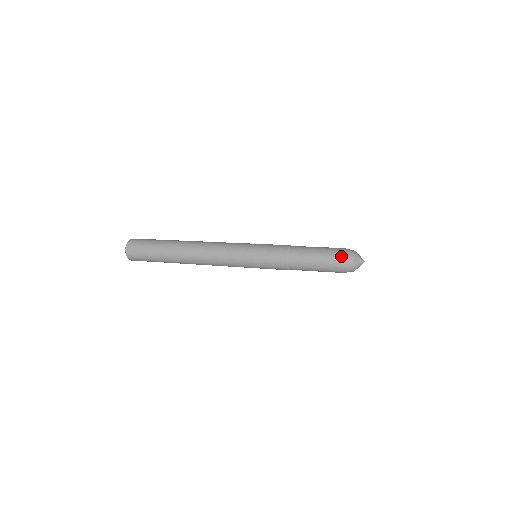
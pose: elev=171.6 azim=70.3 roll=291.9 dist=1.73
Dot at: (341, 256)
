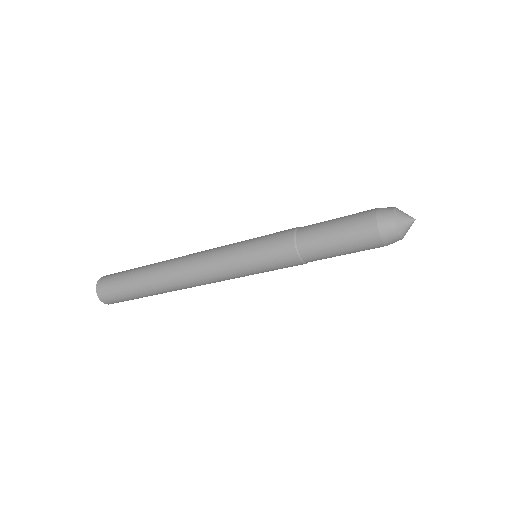
Dot at: (374, 219)
